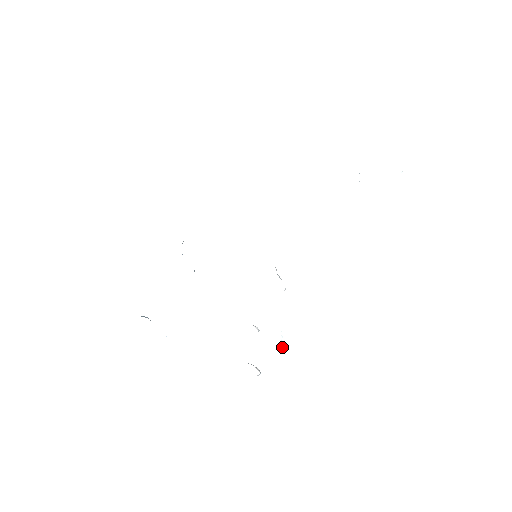
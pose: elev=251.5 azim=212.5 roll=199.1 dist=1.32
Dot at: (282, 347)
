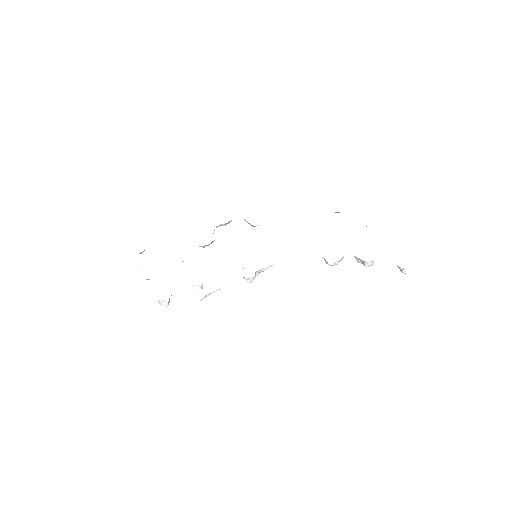
Dot at: (205, 296)
